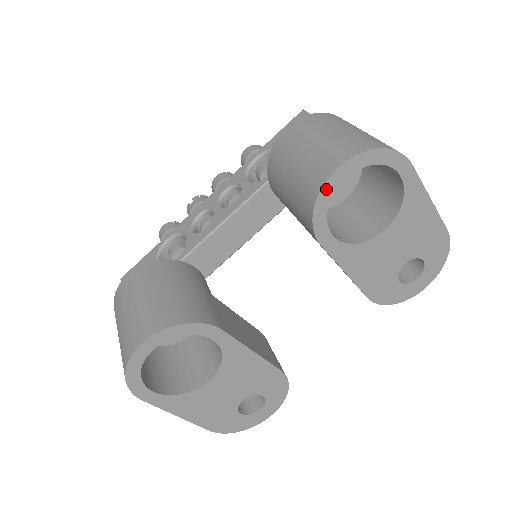
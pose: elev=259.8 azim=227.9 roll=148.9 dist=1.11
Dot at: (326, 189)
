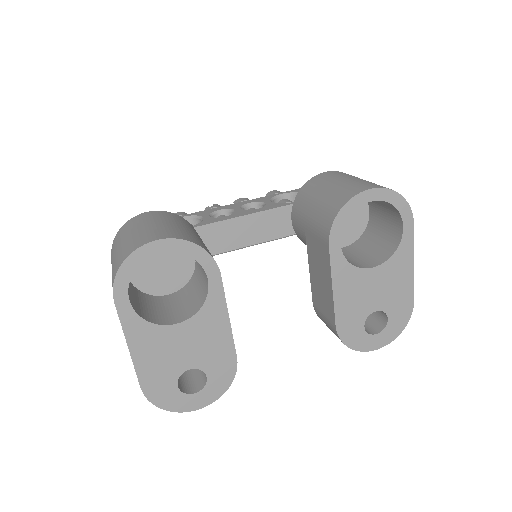
Dot at: (355, 200)
